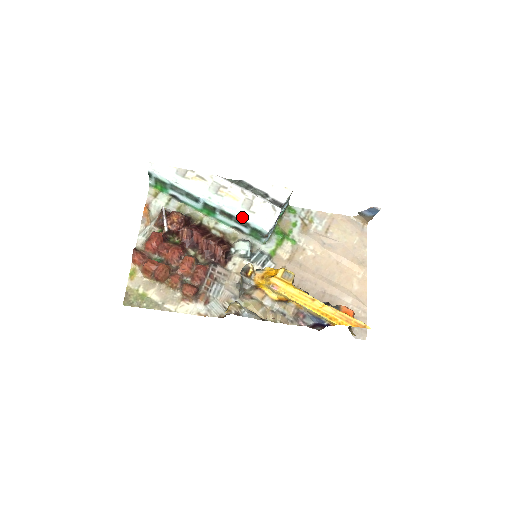
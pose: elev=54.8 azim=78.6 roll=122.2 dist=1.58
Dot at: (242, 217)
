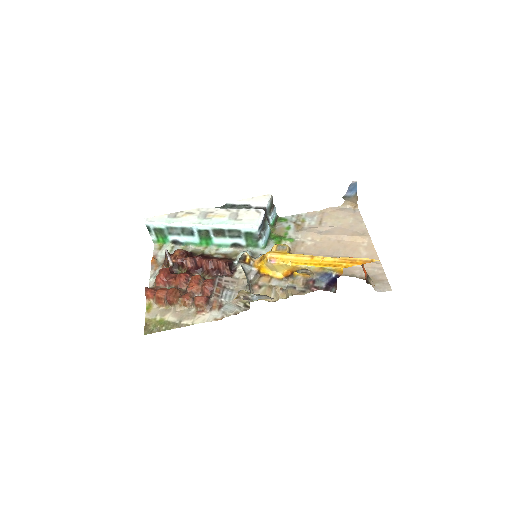
Dot at: (231, 226)
